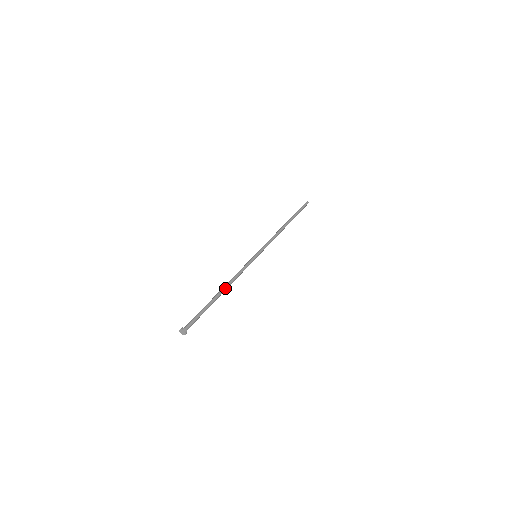
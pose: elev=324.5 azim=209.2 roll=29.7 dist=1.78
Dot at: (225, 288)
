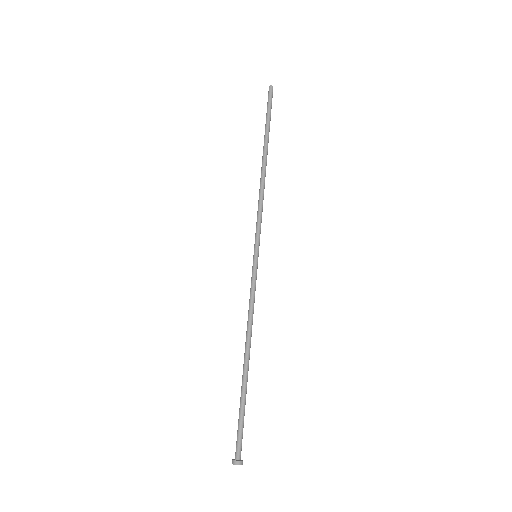
Dot at: occluded
